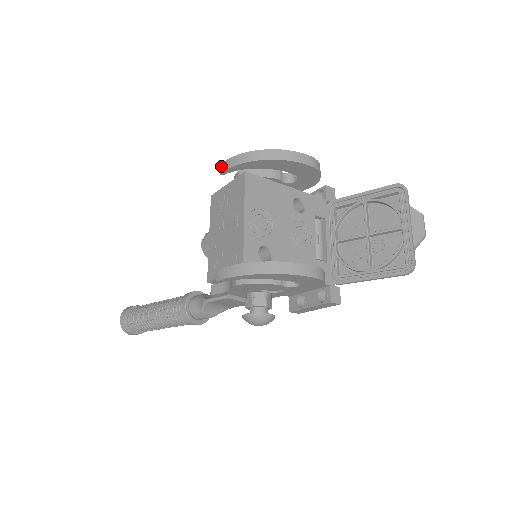
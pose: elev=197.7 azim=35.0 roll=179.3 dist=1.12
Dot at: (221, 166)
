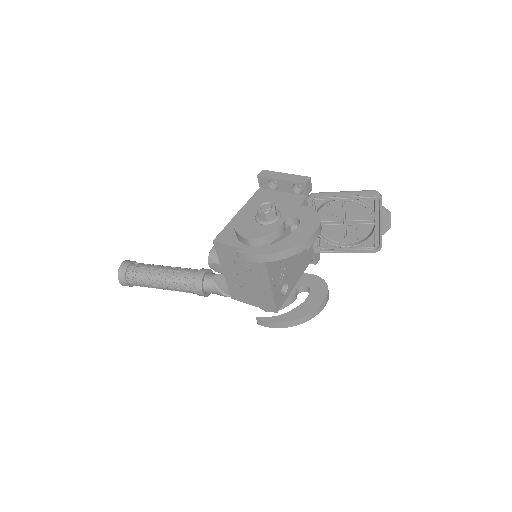
Dot at: (239, 255)
